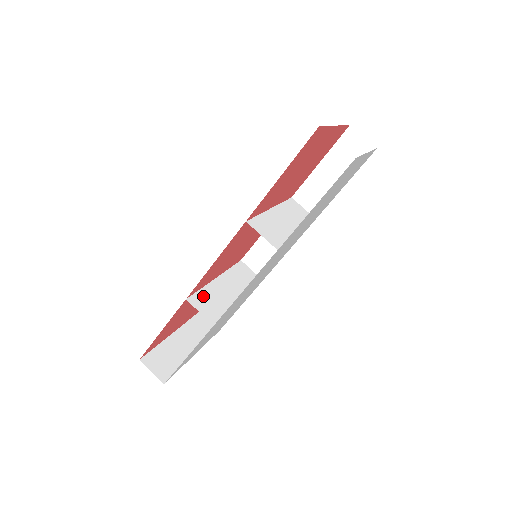
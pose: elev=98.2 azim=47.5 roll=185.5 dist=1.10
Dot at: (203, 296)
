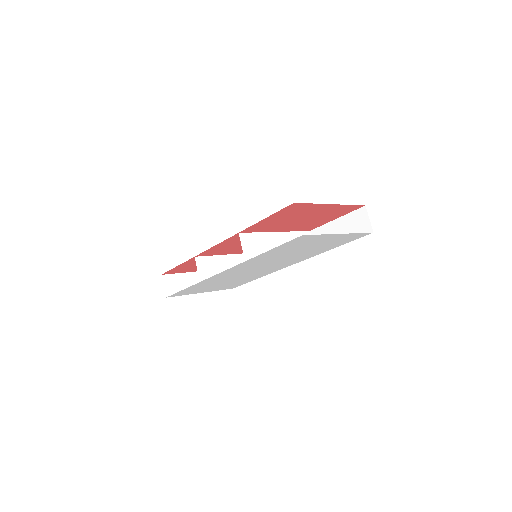
Dot at: (209, 261)
